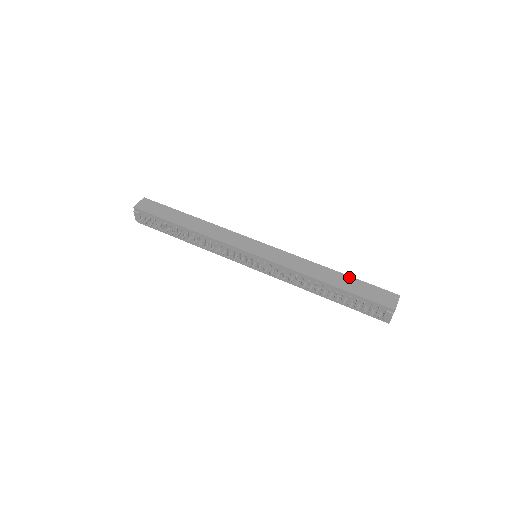
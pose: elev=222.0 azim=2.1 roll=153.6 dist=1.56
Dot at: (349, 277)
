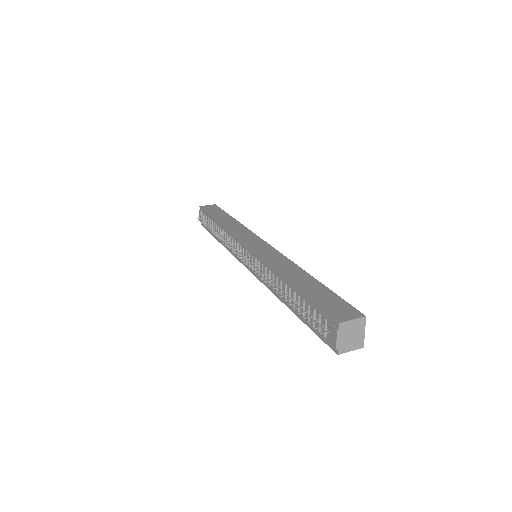
Dot at: (321, 284)
